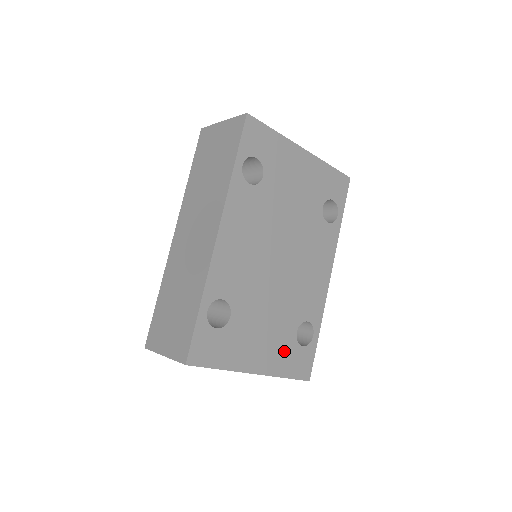
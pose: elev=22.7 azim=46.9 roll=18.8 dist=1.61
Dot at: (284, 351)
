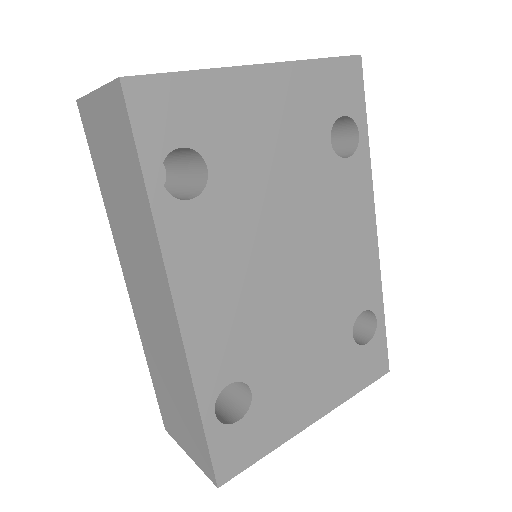
Dot at: (344, 368)
